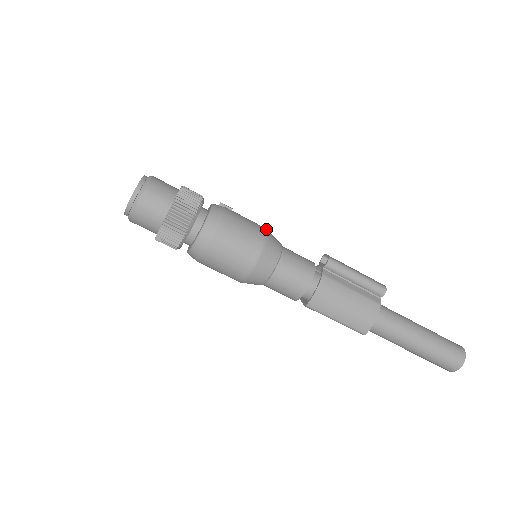
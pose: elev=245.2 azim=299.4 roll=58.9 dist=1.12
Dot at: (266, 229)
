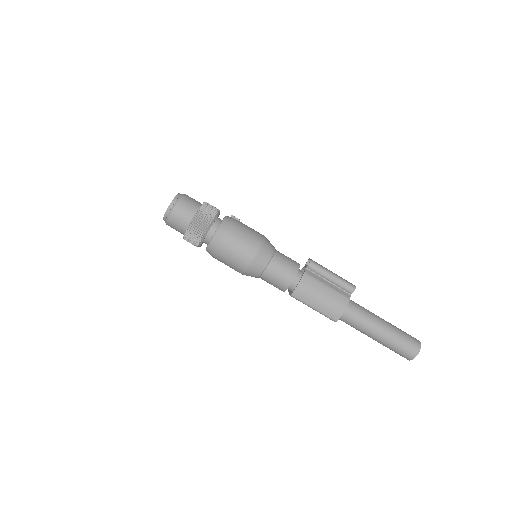
Dot at: (264, 236)
